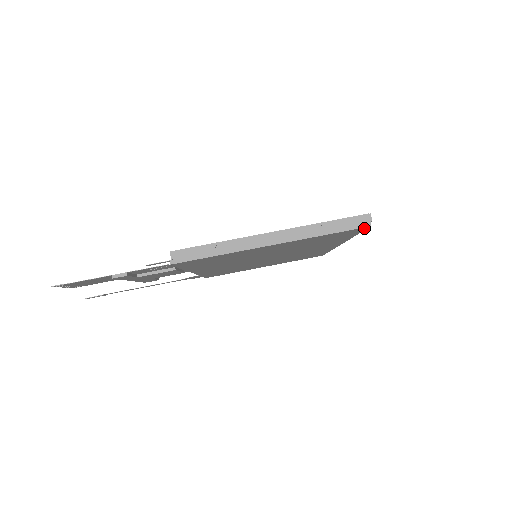
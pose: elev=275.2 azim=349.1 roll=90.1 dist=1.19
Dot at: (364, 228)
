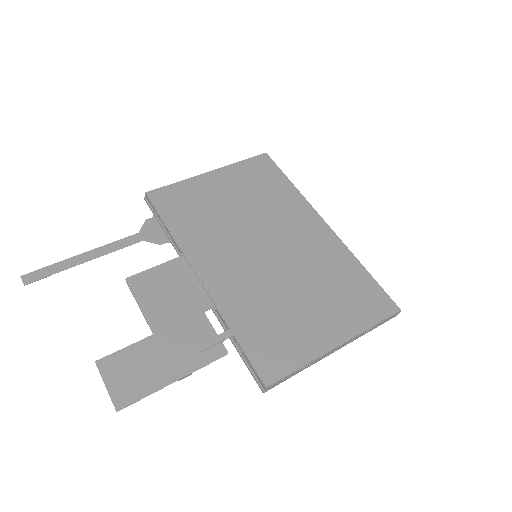
Dot at: occluded
